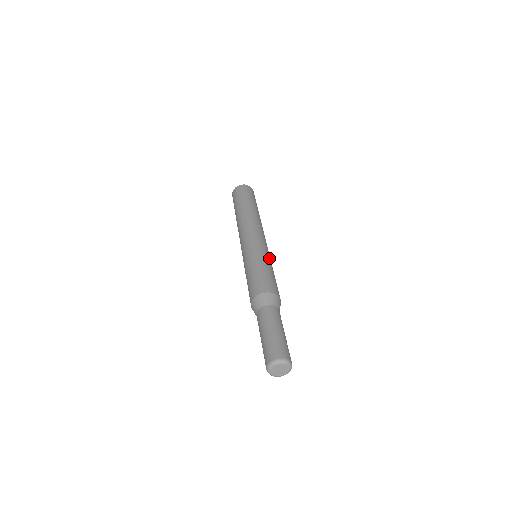
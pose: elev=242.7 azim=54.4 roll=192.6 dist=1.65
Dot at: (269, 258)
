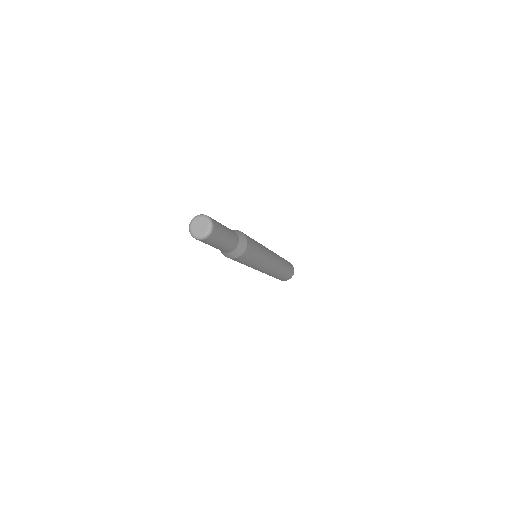
Dot at: occluded
